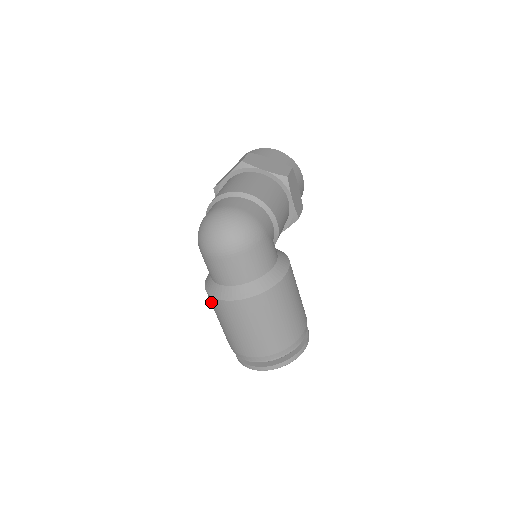
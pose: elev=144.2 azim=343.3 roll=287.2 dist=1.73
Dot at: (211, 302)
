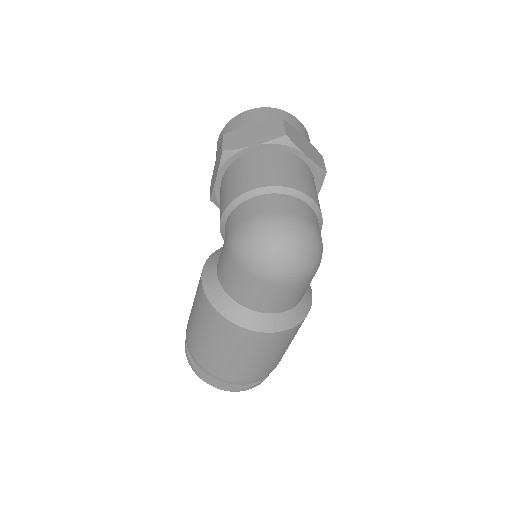
Dot at: (214, 320)
